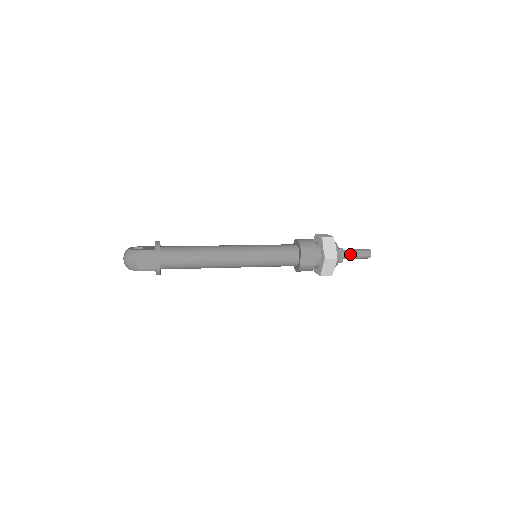
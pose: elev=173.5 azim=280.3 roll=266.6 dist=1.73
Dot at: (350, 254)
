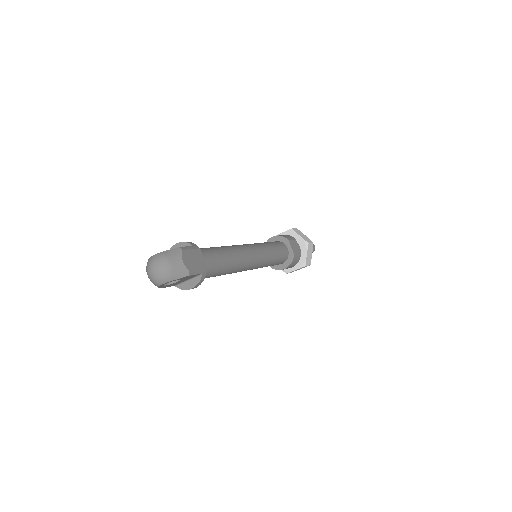
Dot at: occluded
